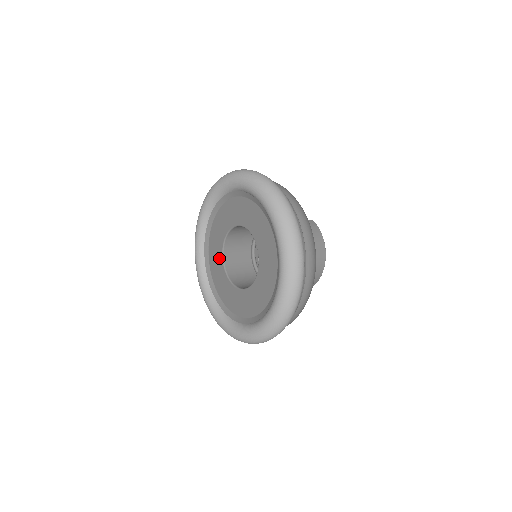
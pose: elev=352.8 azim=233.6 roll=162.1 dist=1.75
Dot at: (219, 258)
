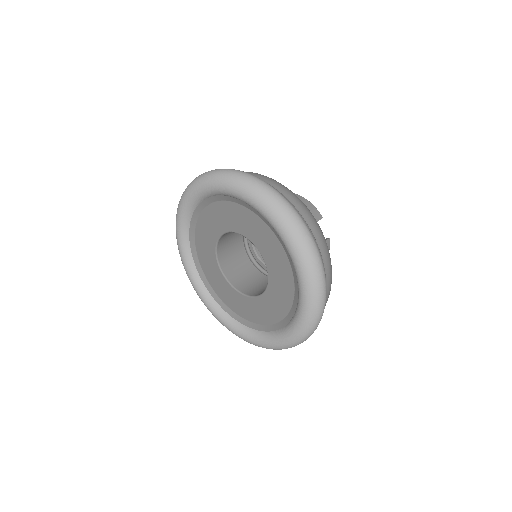
Dot at: (215, 231)
